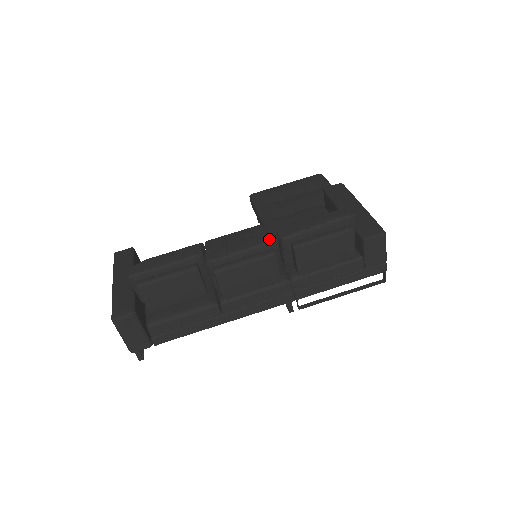
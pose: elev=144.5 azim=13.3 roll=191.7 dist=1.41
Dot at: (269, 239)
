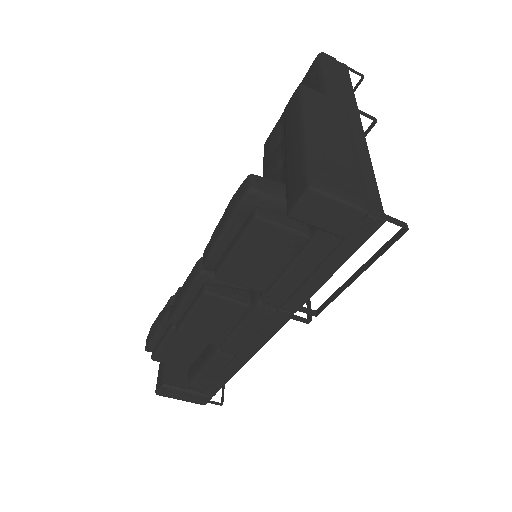
Dot at: (194, 274)
